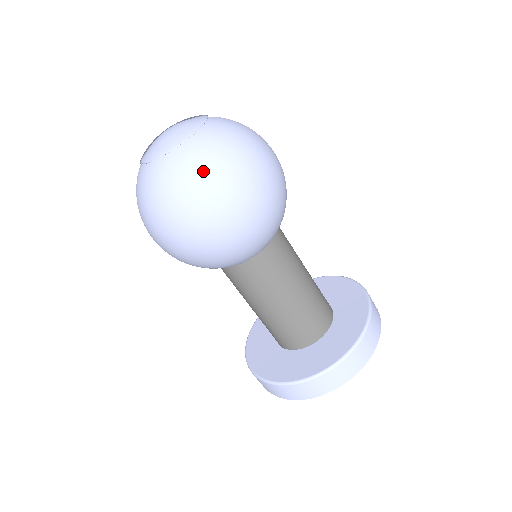
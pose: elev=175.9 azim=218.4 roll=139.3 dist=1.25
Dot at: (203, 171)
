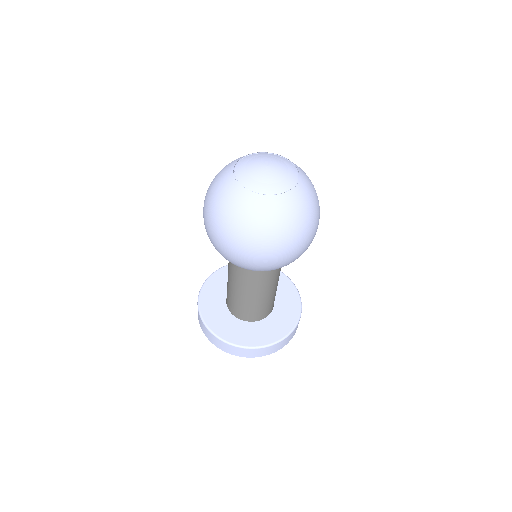
Dot at: (274, 226)
